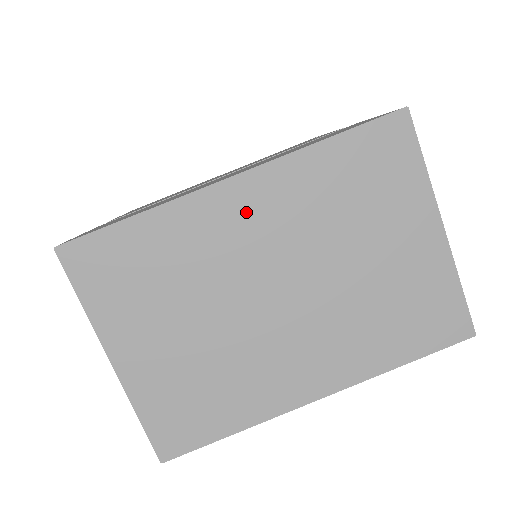
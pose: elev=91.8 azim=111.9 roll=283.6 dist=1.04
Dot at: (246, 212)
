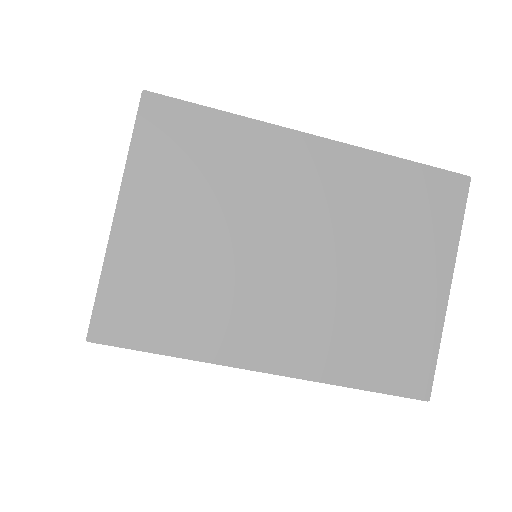
Dot at: (310, 170)
